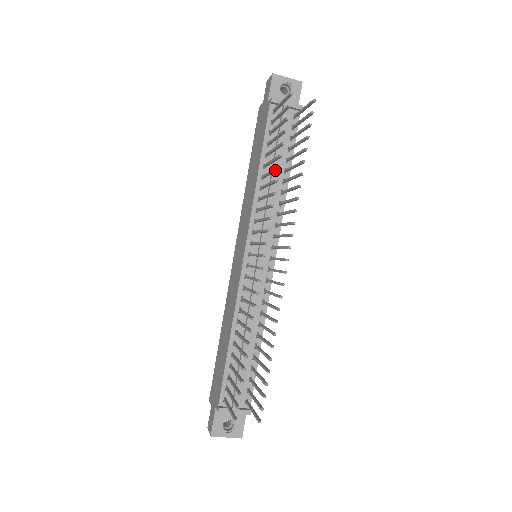
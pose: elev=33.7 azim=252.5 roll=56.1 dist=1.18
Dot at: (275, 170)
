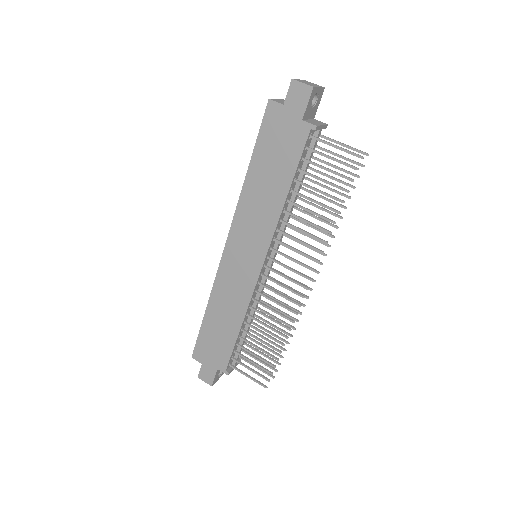
Dot at: (329, 221)
